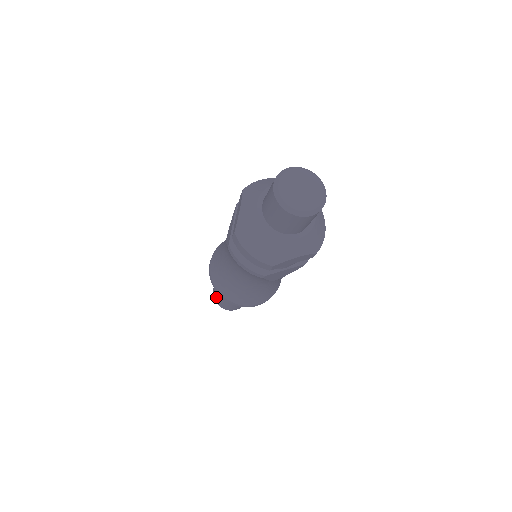
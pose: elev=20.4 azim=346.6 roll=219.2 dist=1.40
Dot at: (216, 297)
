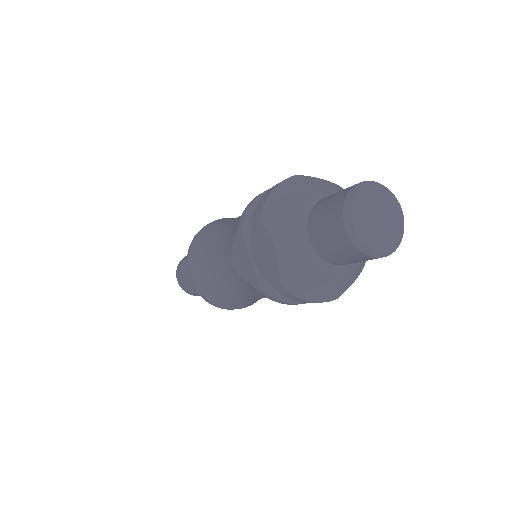
Dot at: (189, 291)
